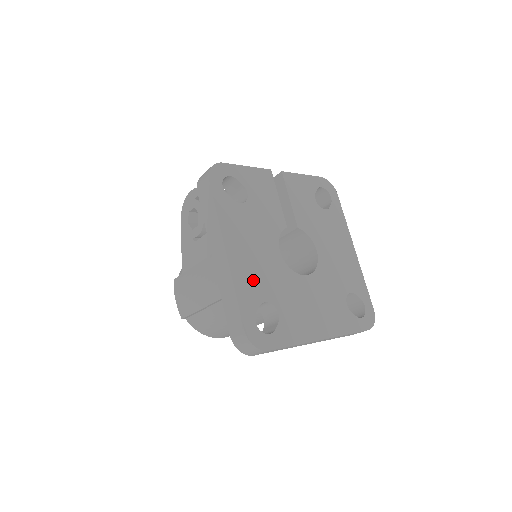
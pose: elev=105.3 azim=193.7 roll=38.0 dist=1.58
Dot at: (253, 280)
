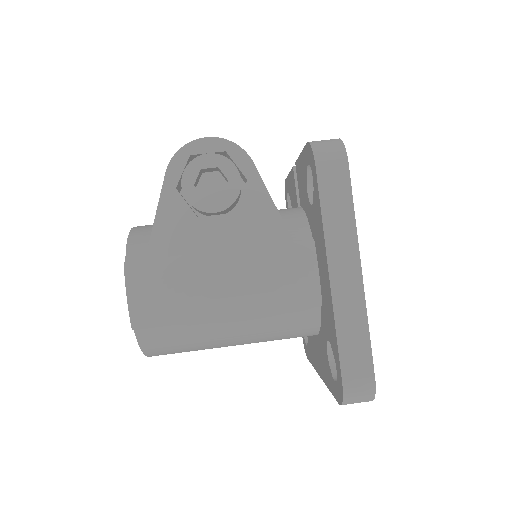
Dot at: occluded
